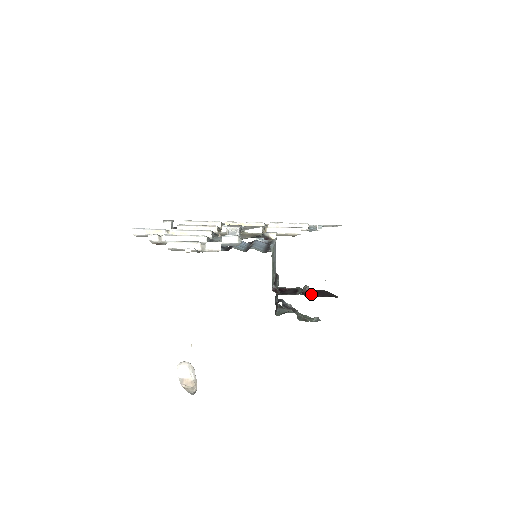
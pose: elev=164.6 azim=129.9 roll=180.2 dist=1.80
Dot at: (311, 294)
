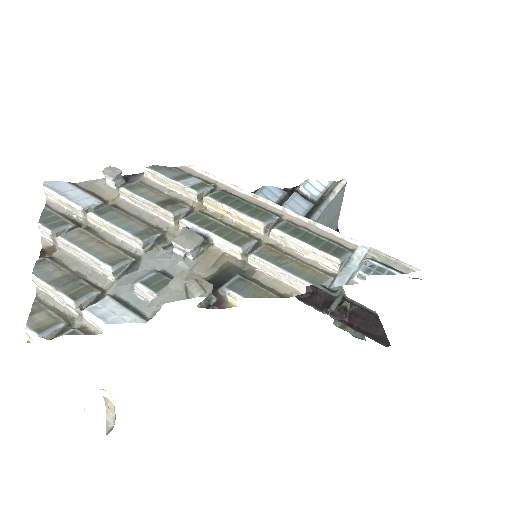
Dot at: (350, 317)
